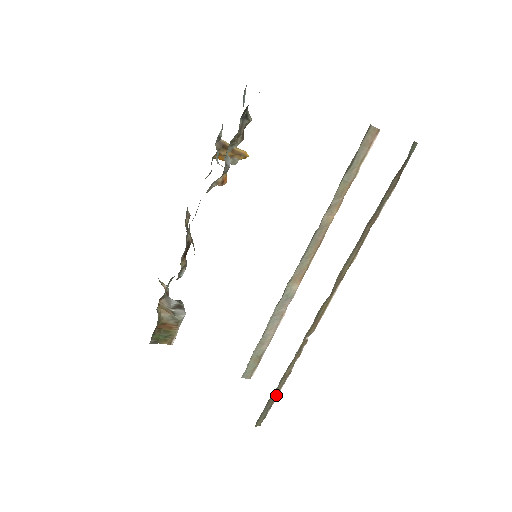
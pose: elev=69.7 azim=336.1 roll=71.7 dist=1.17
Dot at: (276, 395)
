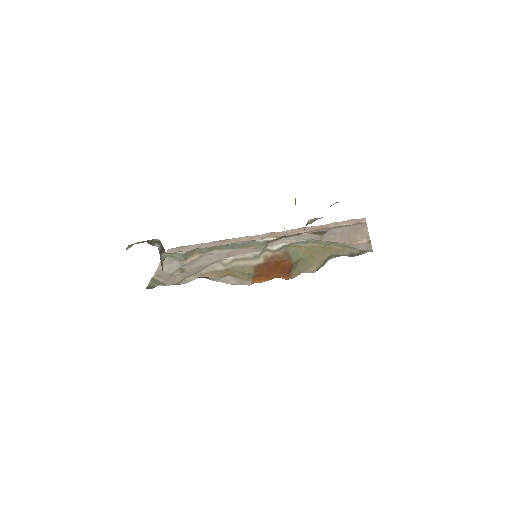
Dot at: occluded
